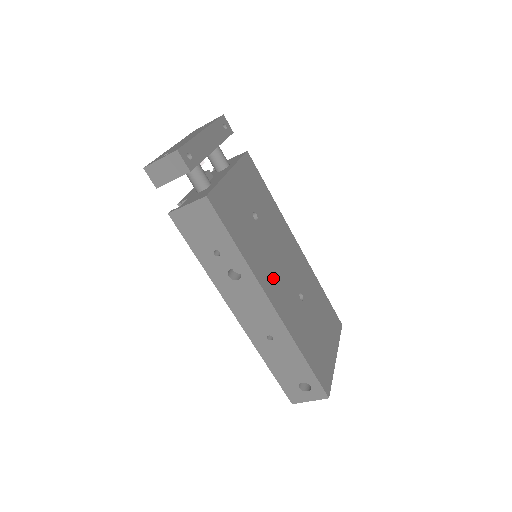
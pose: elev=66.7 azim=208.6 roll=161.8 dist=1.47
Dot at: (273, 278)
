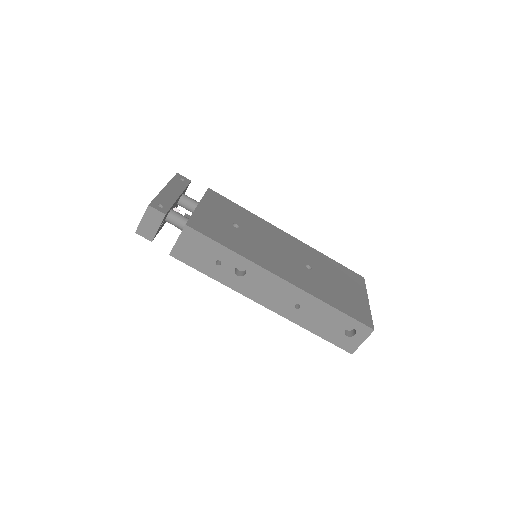
Dot at: (273, 261)
